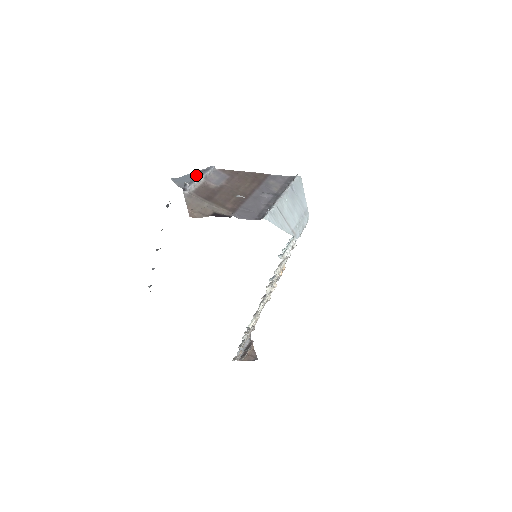
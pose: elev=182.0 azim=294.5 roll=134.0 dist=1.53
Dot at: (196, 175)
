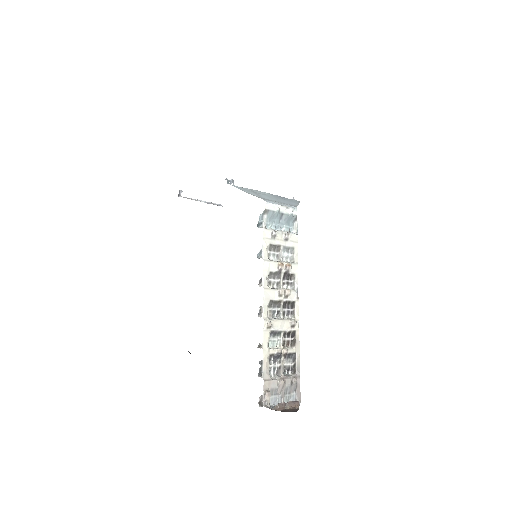
Dot at: occluded
